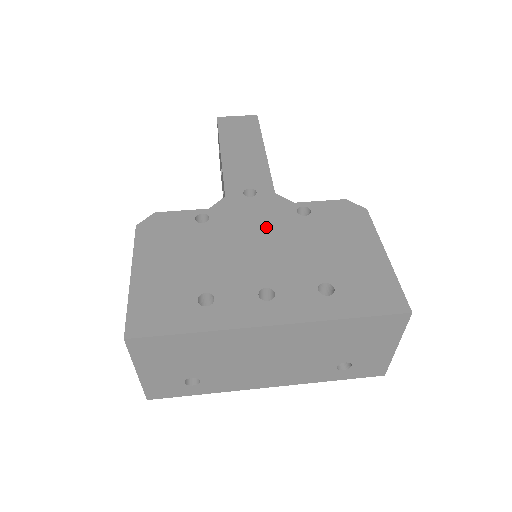
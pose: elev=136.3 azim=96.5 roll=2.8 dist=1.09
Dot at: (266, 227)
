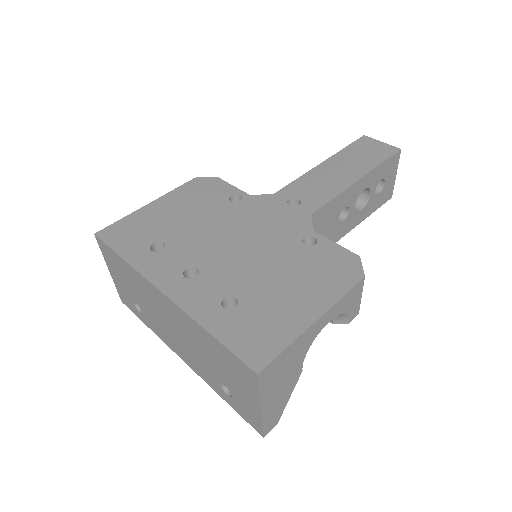
Dot at: (264, 232)
